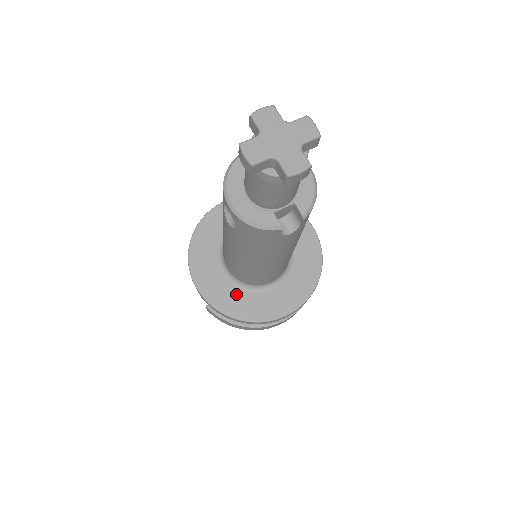
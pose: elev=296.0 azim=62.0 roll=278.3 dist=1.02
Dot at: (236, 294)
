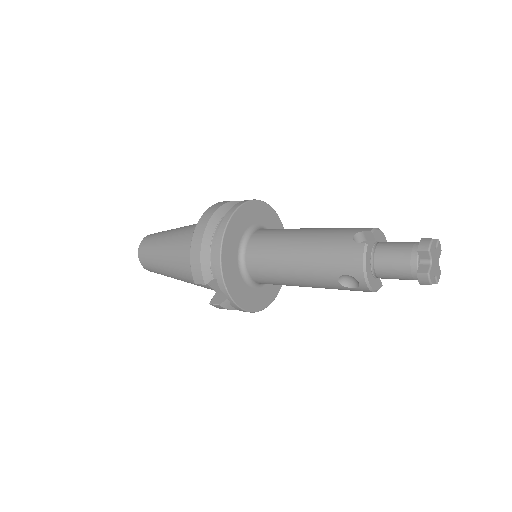
Dot at: (254, 293)
